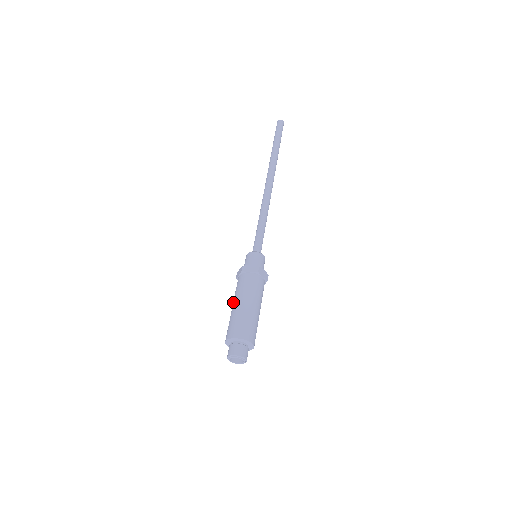
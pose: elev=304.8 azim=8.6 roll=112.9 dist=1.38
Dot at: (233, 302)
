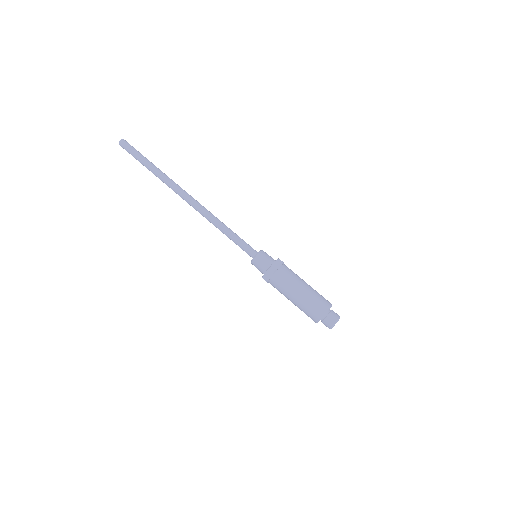
Dot at: (292, 295)
